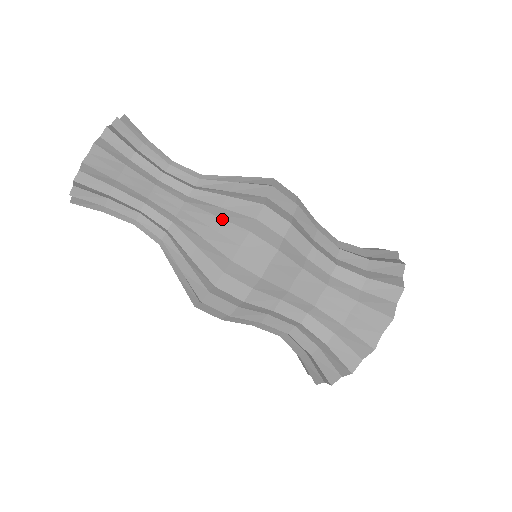
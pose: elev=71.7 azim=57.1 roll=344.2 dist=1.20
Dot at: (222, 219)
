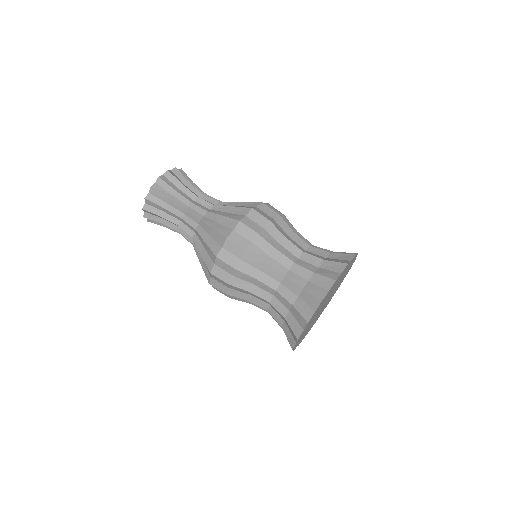
Dot at: occluded
